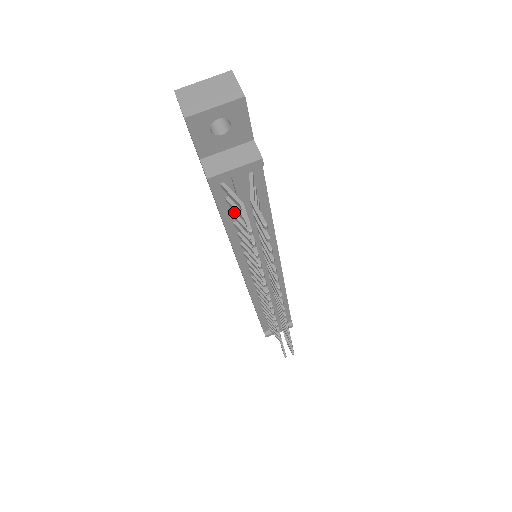
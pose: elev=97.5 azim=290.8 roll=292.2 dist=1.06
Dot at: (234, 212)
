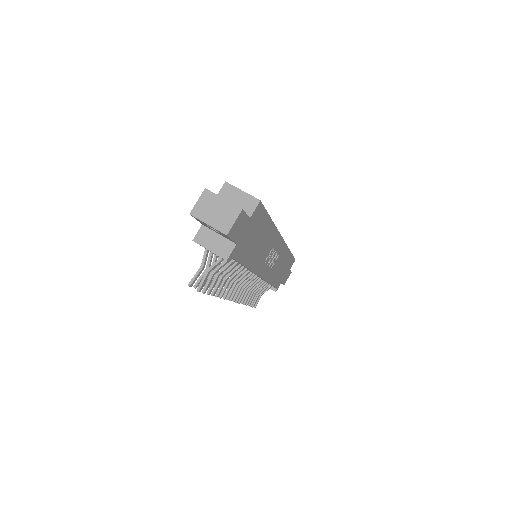
Dot at: occluded
